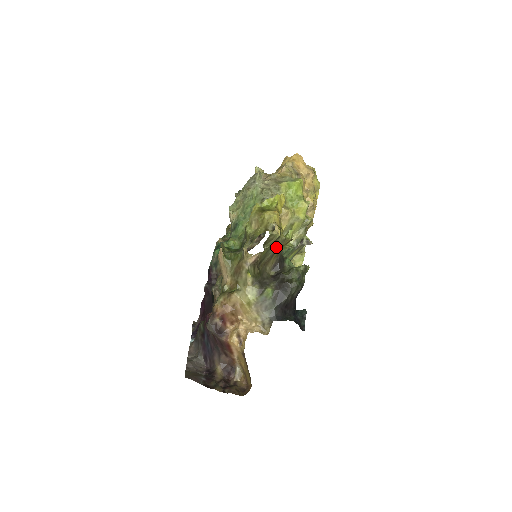
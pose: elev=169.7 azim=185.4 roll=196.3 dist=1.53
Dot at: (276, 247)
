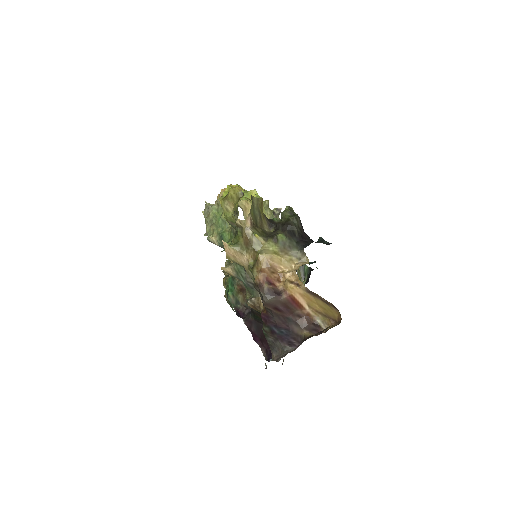
Dot at: (257, 209)
